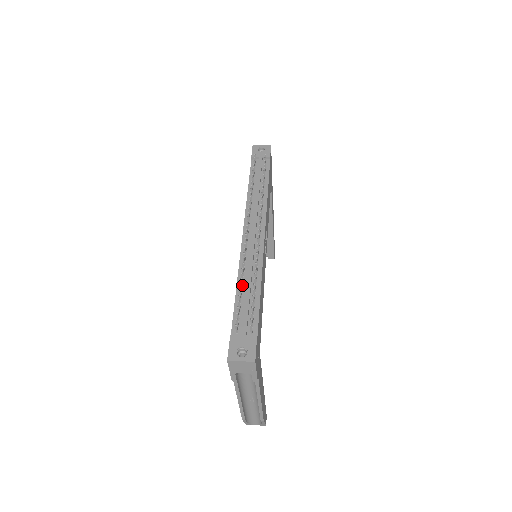
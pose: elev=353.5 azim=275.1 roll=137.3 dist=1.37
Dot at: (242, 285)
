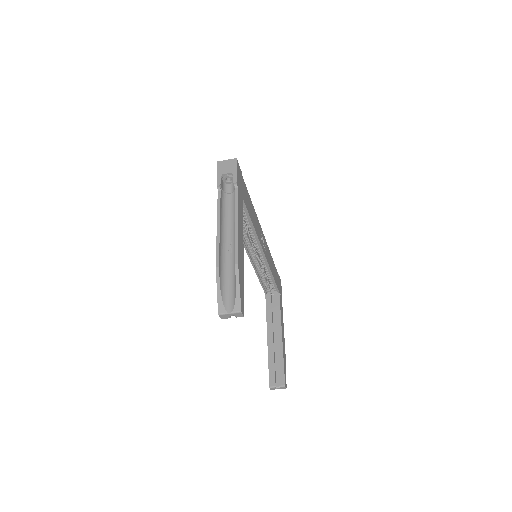
Dot at: occluded
